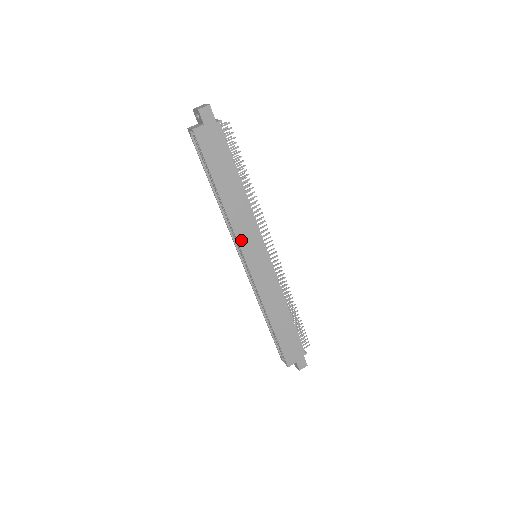
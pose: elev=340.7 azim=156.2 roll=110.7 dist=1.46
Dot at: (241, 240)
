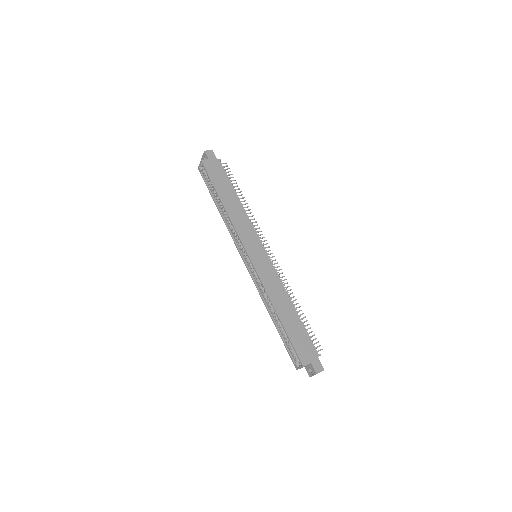
Dot at: (241, 236)
